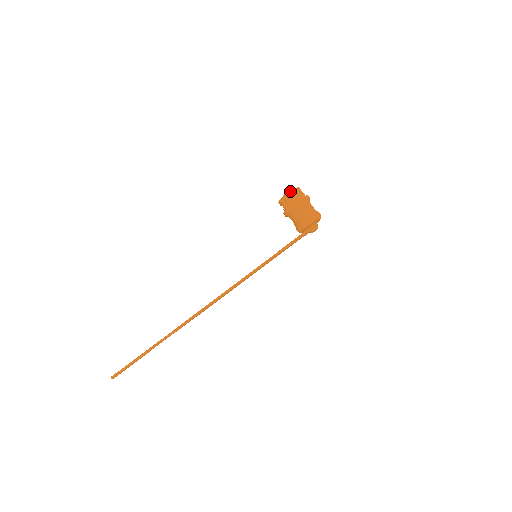
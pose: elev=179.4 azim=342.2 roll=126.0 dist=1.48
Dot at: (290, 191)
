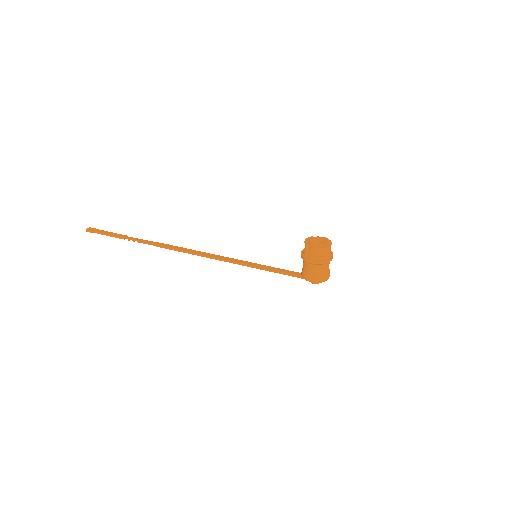
Dot at: (319, 249)
